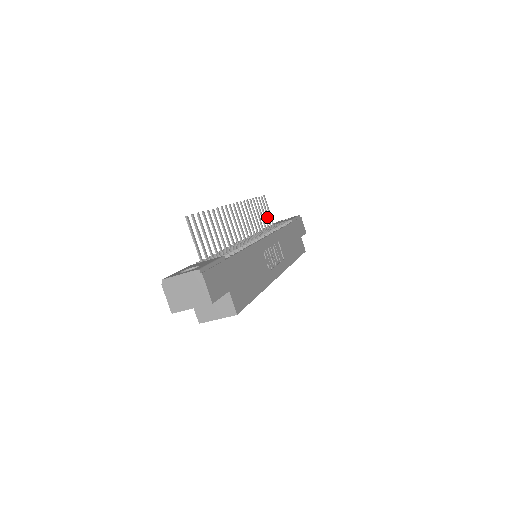
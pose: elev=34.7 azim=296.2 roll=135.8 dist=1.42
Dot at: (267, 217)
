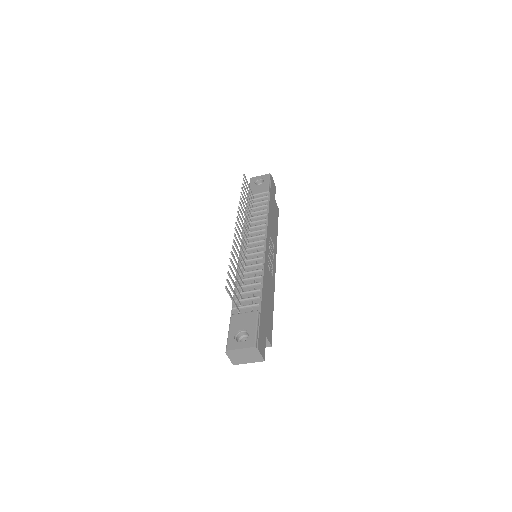
Dot at: (249, 195)
